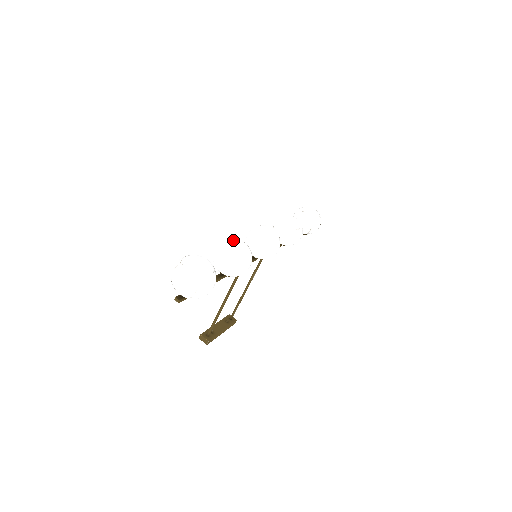
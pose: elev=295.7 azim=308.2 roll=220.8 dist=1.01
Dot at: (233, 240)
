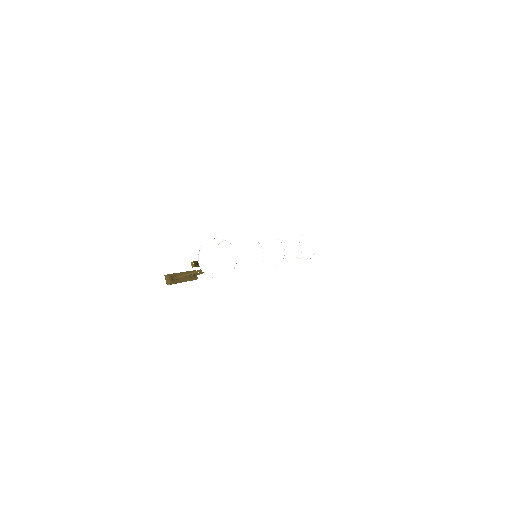
Dot at: (258, 245)
